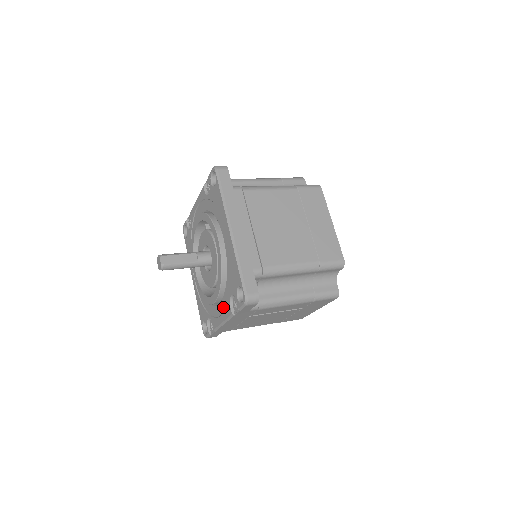
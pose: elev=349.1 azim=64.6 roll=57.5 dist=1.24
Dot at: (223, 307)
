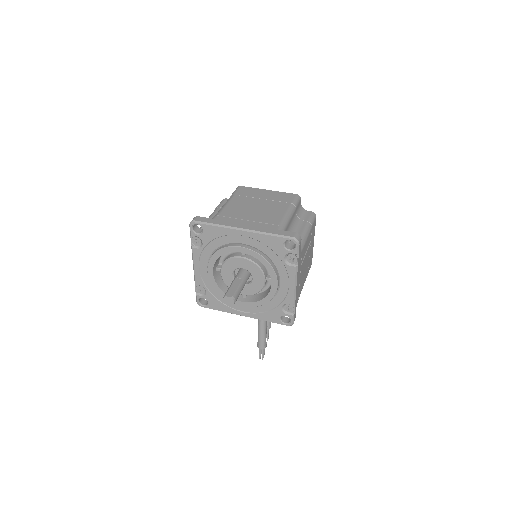
Dot at: (285, 278)
